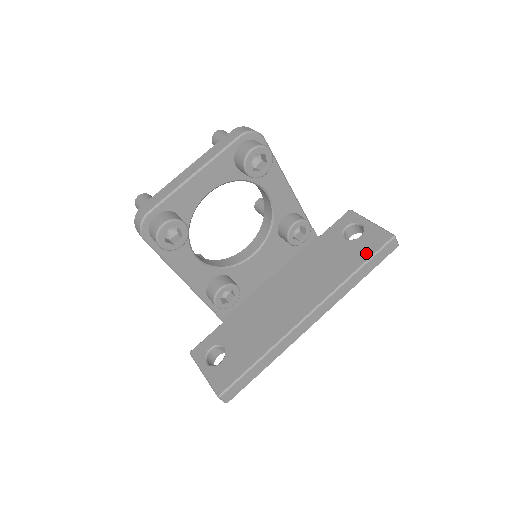
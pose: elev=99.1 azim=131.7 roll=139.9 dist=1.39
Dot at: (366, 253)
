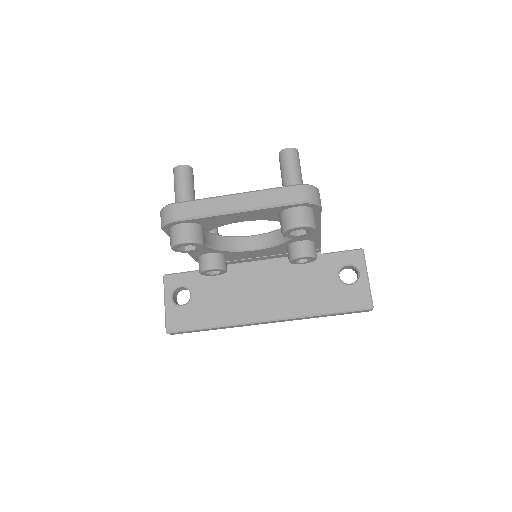
Dot at: (342, 305)
